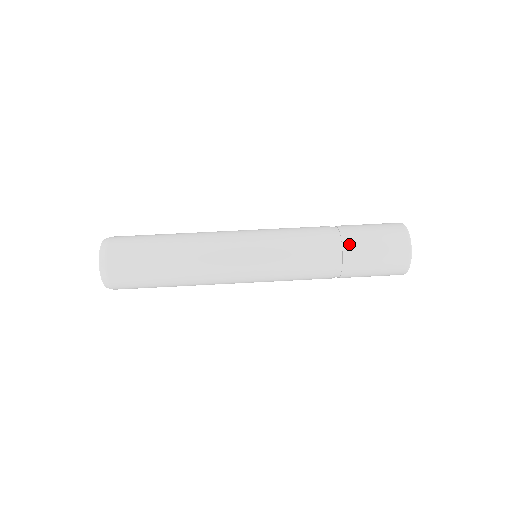
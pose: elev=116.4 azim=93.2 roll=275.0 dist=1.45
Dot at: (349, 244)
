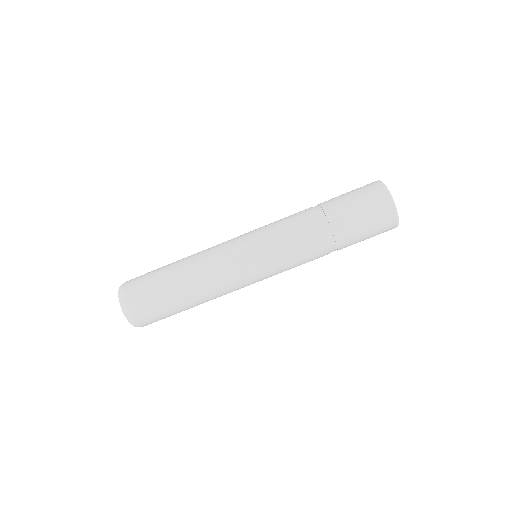
Dot at: (337, 224)
